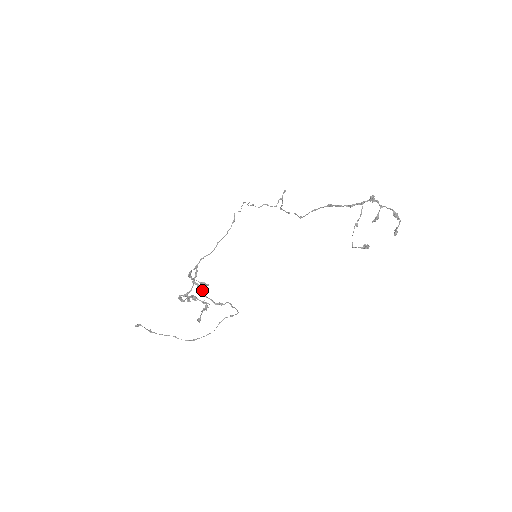
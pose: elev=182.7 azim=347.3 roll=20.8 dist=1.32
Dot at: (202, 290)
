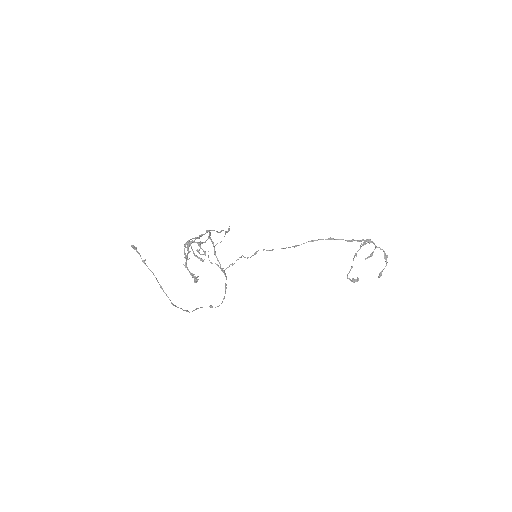
Dot at: occluded
